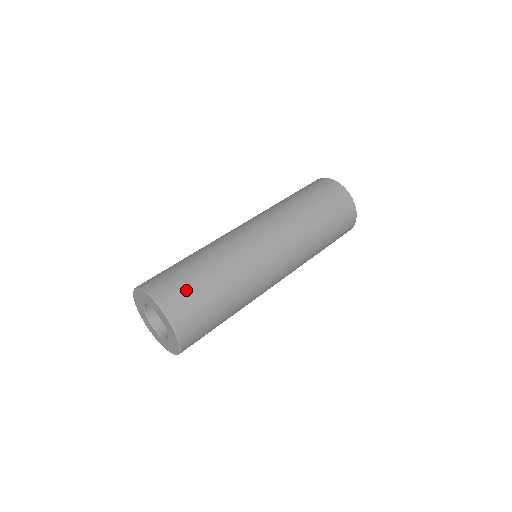
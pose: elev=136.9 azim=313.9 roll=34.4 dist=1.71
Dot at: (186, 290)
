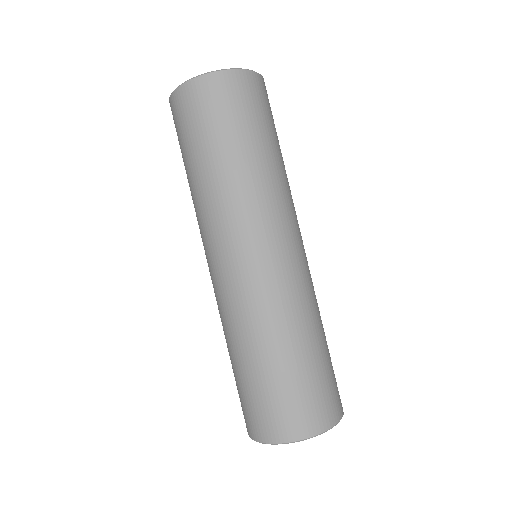
Dot at: (277, 403)
